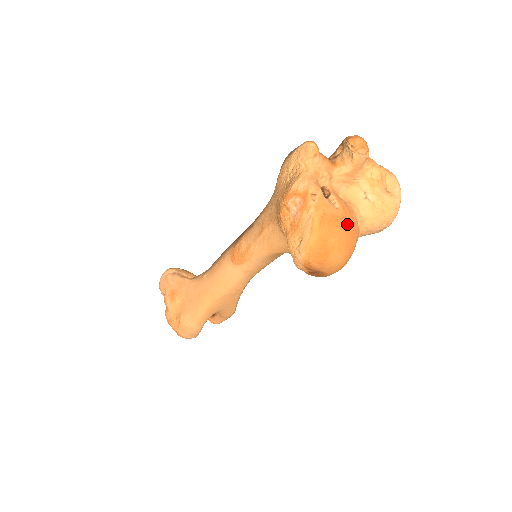
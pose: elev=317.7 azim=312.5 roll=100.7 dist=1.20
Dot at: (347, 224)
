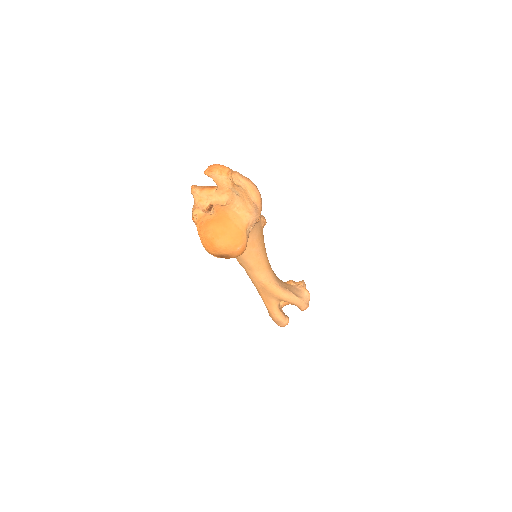
Dot at: (219, 220)
